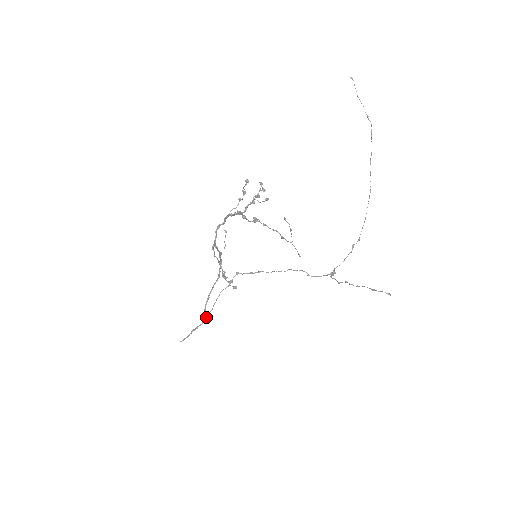
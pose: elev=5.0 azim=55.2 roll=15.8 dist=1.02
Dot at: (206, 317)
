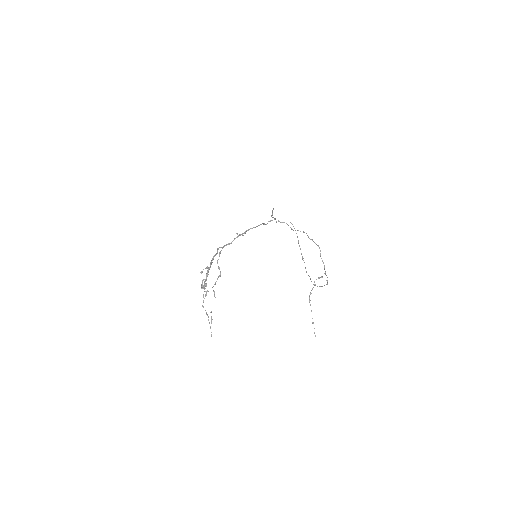
Dot at: occluded
